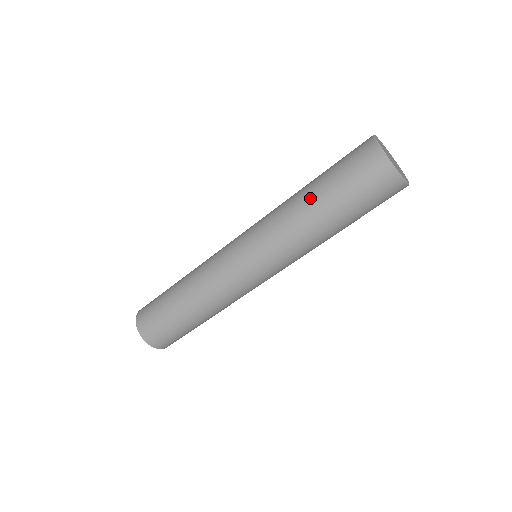
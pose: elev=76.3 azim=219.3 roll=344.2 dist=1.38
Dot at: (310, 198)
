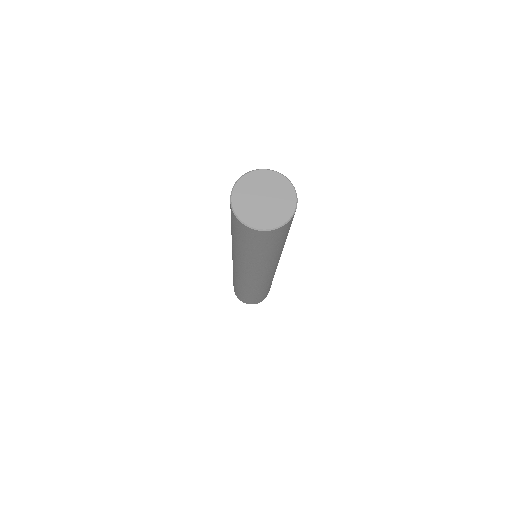
Dot at: (237, 247)
